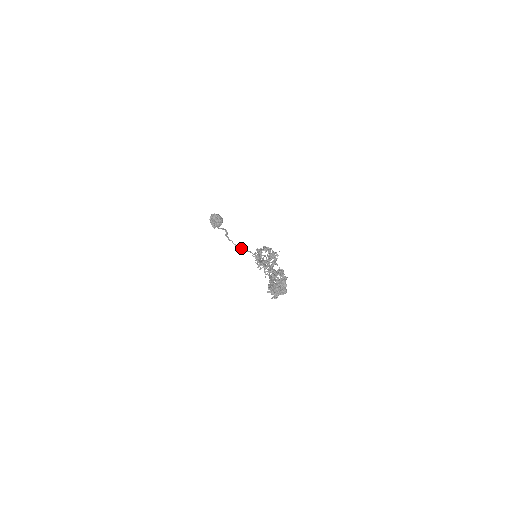
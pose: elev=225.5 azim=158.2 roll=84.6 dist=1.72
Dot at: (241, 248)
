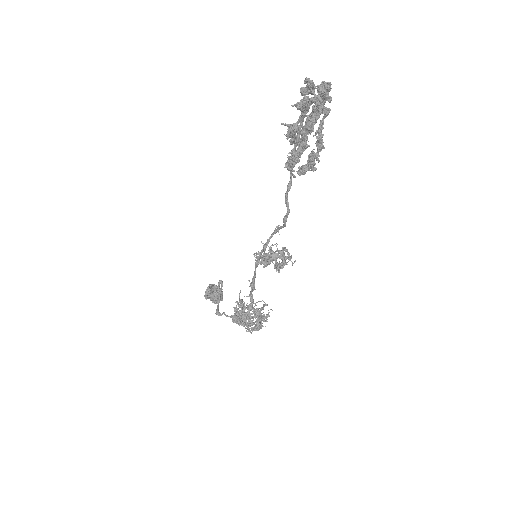
Dot at: occluded
